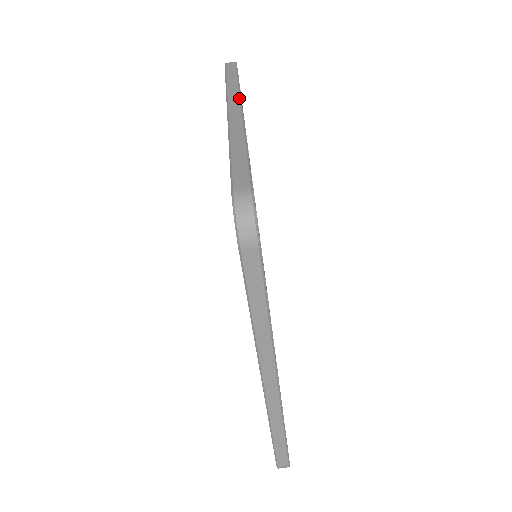
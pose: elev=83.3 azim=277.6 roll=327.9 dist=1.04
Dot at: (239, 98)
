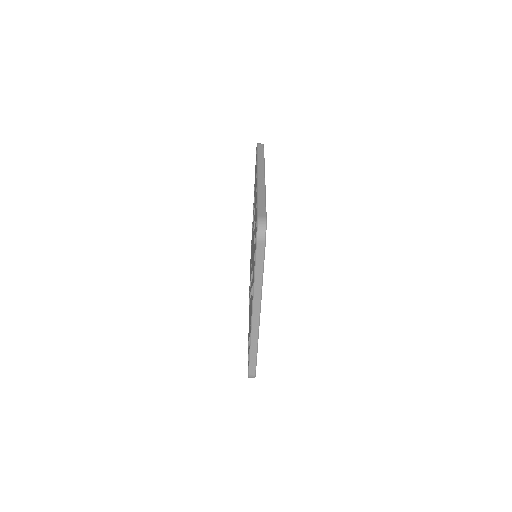
Dot at: (260, 306)
